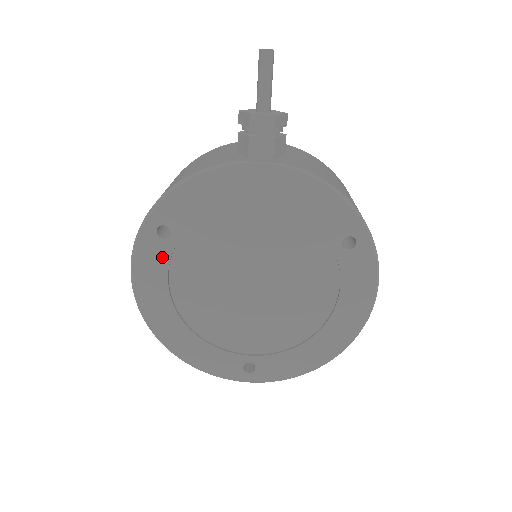
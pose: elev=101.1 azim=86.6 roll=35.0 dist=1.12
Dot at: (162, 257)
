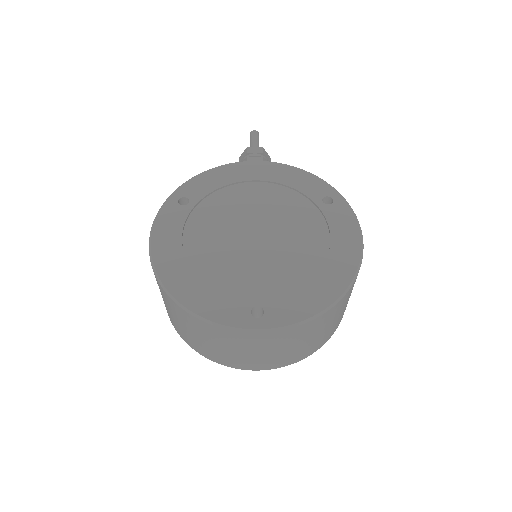
Dot at: (180, 218)
